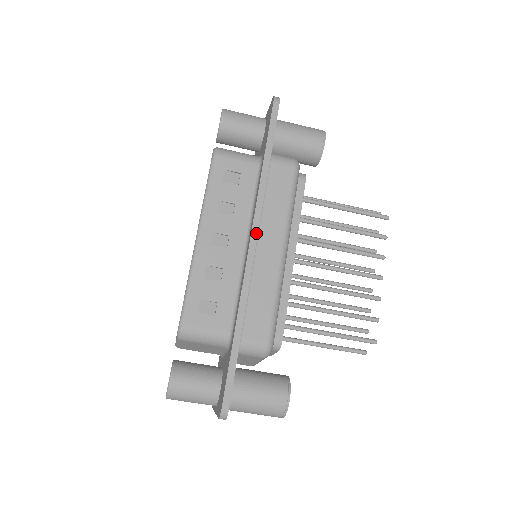
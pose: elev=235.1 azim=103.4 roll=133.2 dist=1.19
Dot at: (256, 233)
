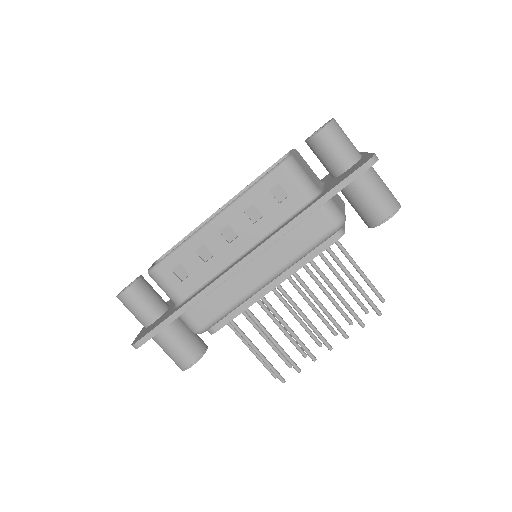
Dot at: (255, 255)
